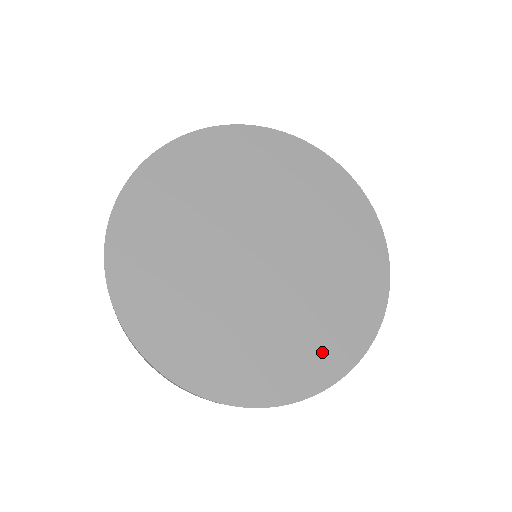
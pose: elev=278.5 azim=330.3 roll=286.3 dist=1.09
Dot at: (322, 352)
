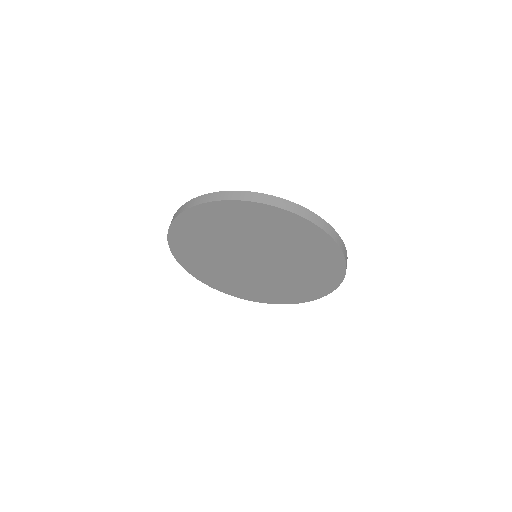
Dot at: (305, 292)
